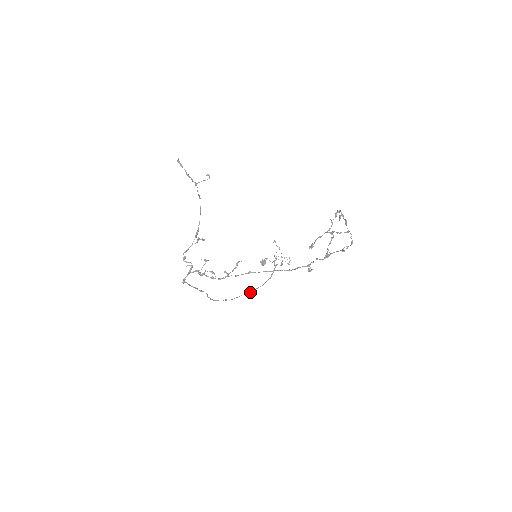
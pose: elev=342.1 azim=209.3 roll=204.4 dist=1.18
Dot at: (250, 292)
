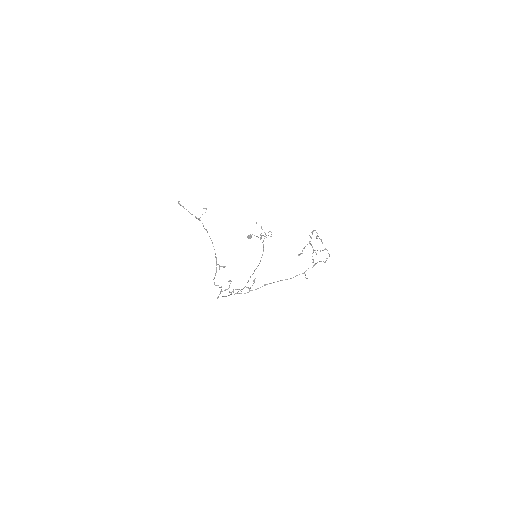
Dot at: (253, 273)
